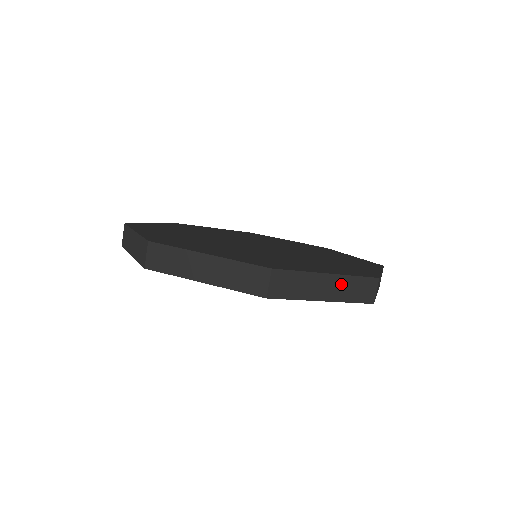
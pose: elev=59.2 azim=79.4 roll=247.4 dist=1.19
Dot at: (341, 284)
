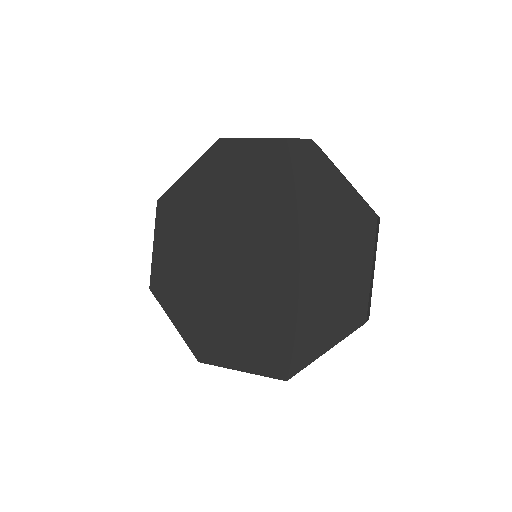
Dot at: occluded
